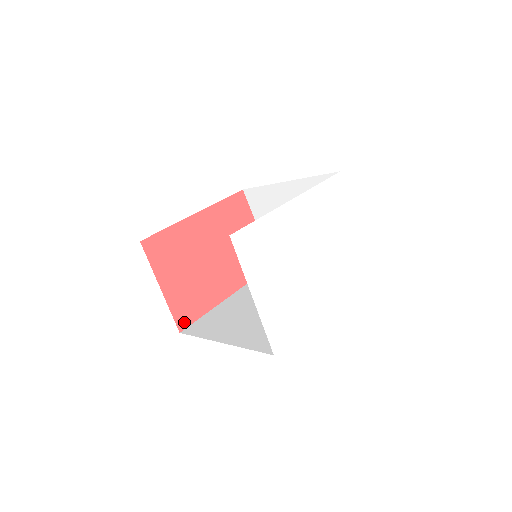
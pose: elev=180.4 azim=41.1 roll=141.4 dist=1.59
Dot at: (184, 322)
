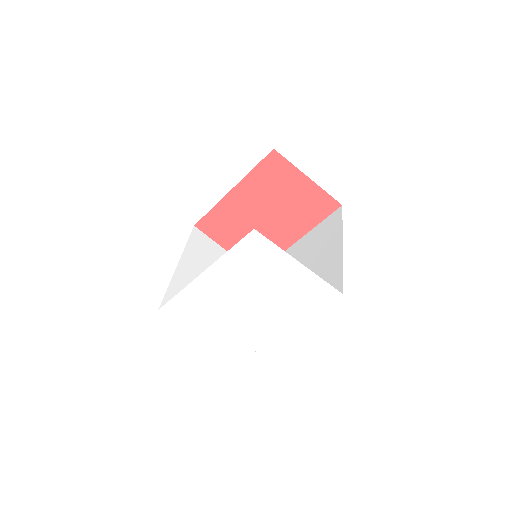
Dot at: occluded
